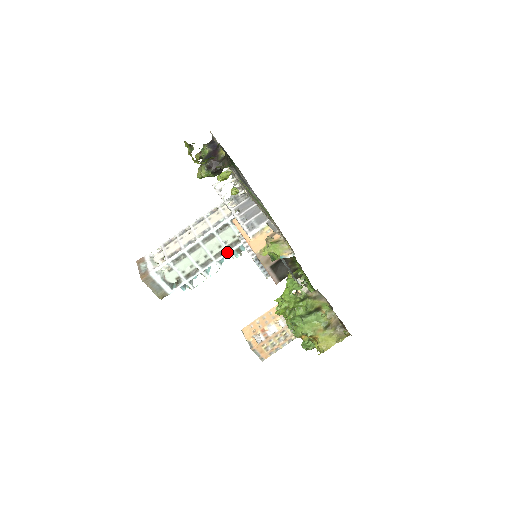
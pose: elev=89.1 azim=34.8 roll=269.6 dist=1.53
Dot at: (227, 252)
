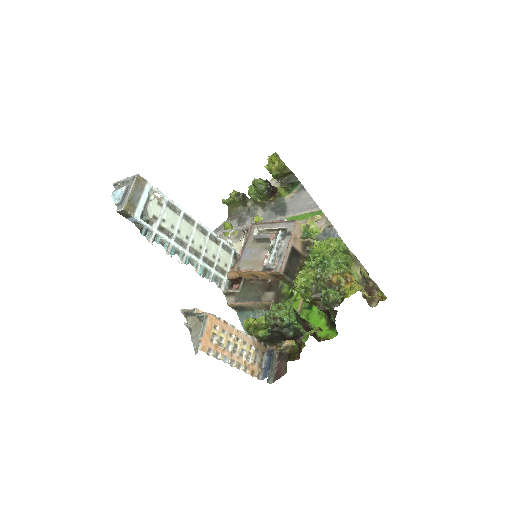
Dot at: (199, 259)
